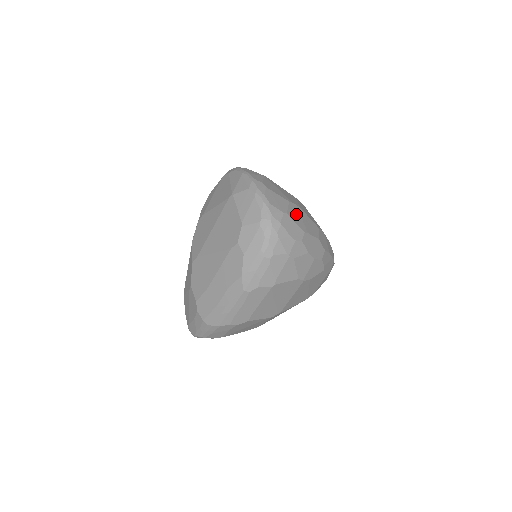
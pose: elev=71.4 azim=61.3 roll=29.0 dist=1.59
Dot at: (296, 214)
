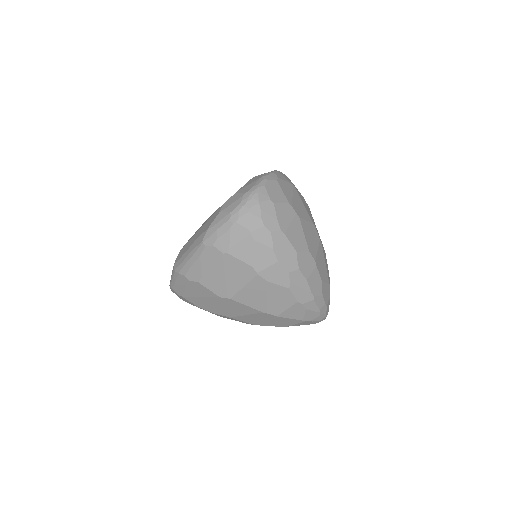
Dot at: (287, 215)
